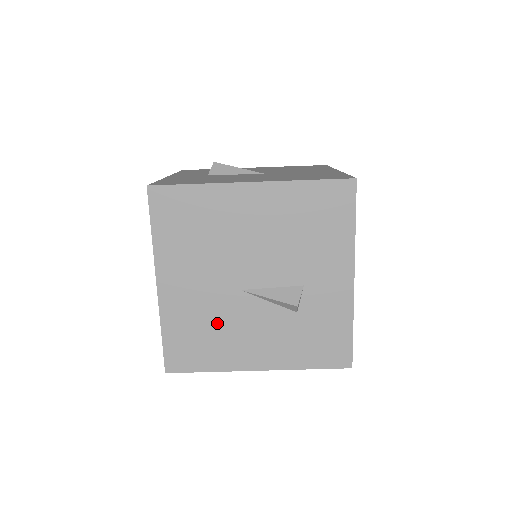
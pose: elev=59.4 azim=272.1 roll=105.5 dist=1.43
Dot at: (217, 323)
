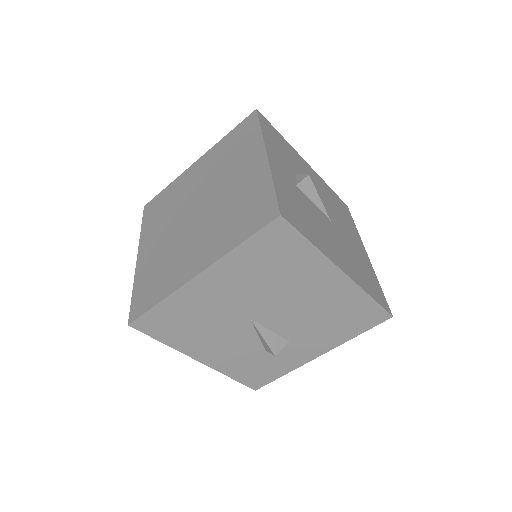
Dot at: (208, 324)
